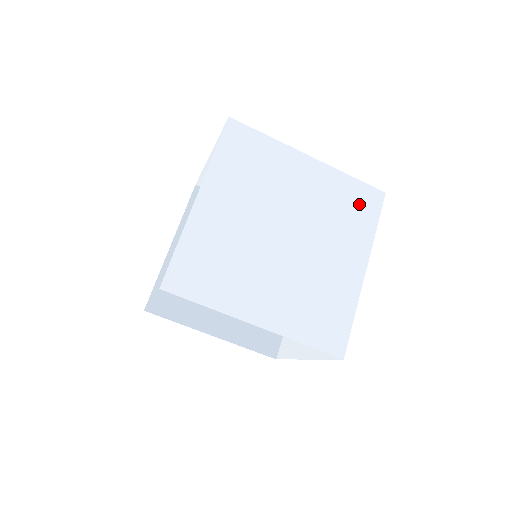
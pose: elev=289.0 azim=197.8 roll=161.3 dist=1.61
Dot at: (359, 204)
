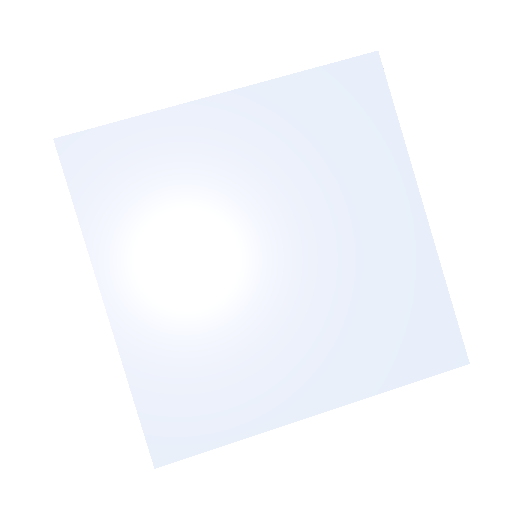
Dot at: (414, 333)
